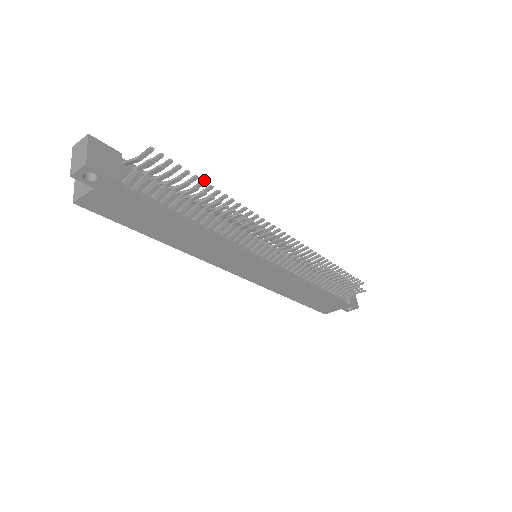
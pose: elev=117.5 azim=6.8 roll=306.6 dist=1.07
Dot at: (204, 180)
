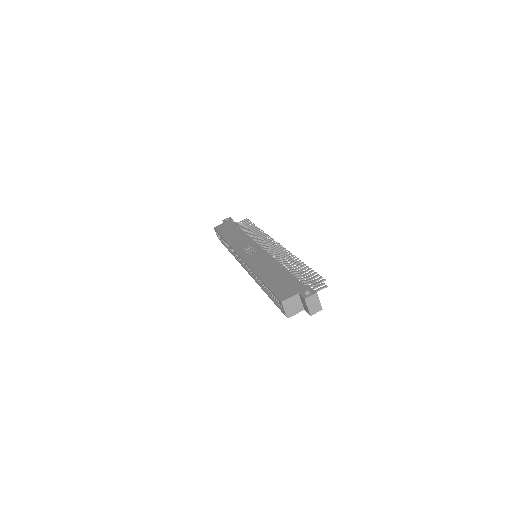
Dot at: occluded
